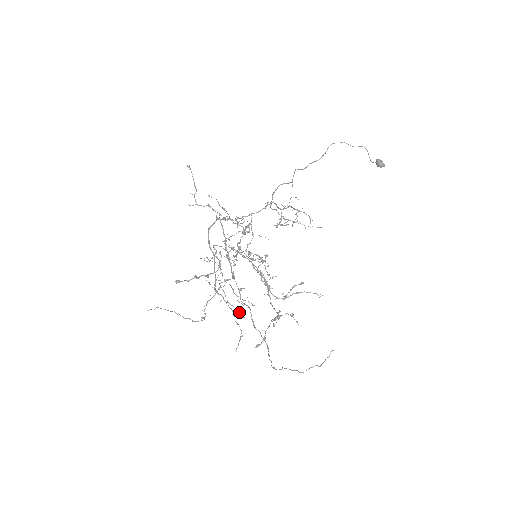
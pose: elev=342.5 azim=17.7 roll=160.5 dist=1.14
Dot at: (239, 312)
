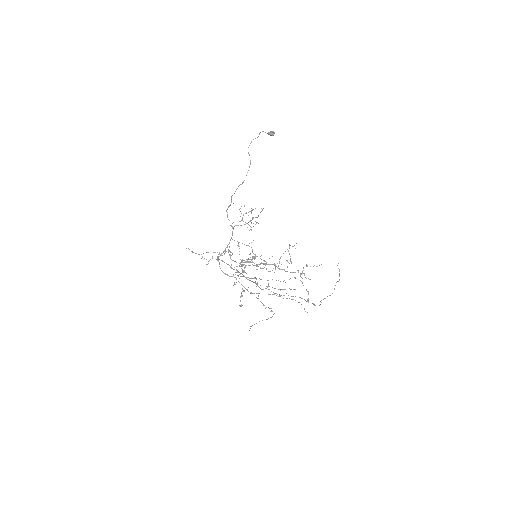
Dot at: (290, 289)
